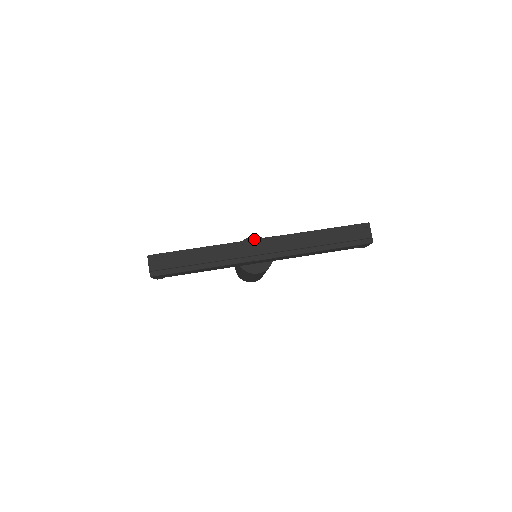
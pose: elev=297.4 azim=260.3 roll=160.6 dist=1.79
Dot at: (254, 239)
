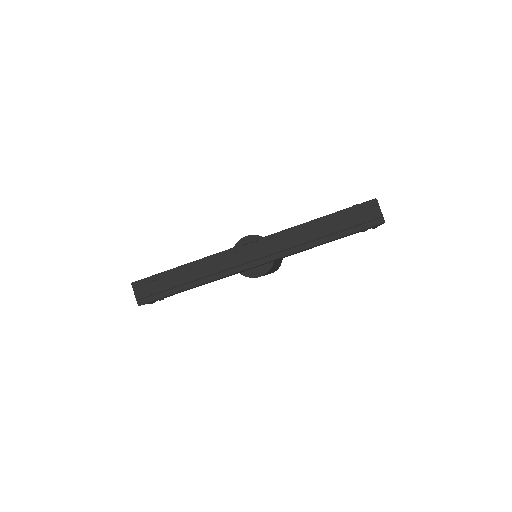
Dot at: (242, 244)
